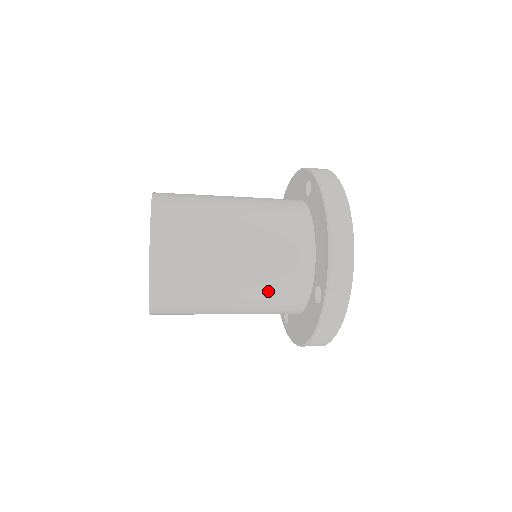
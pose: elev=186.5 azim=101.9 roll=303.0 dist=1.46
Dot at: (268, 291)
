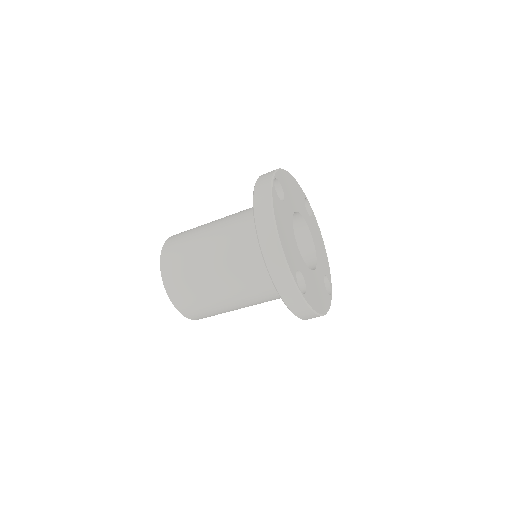
Dot at: (252, 290)
